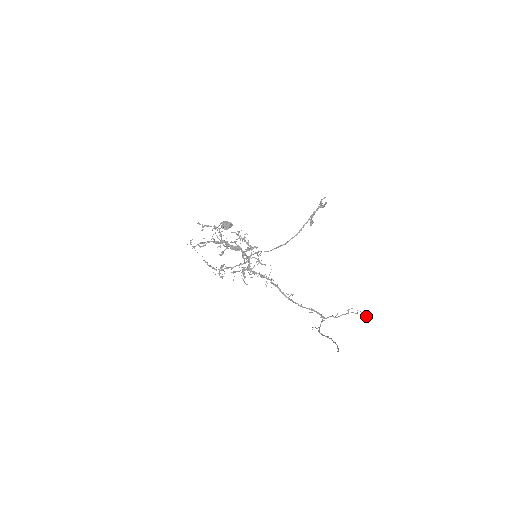
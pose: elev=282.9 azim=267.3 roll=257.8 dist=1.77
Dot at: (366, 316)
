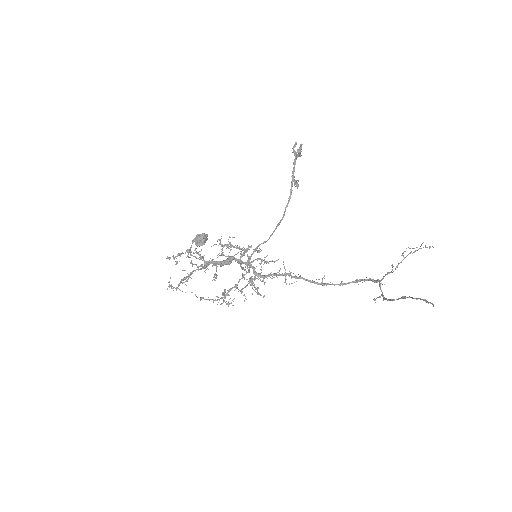
Dot at: (429, 248)
